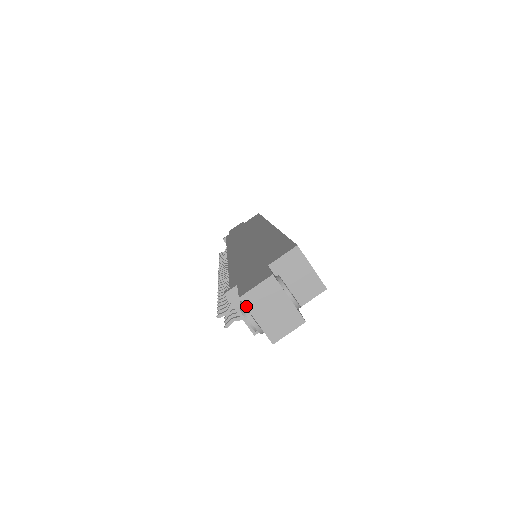
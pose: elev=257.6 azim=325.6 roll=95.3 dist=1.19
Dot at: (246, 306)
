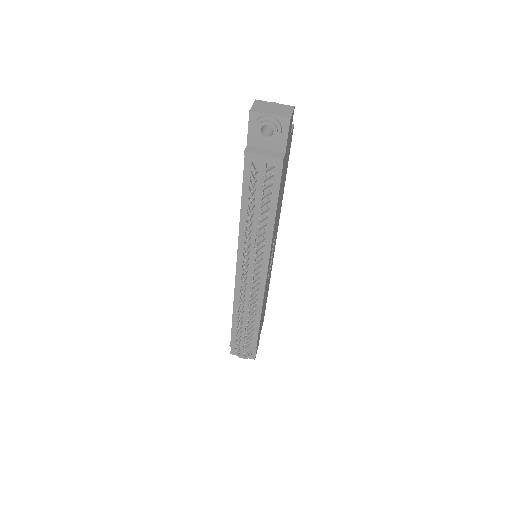
Dot at: (257, 112)
